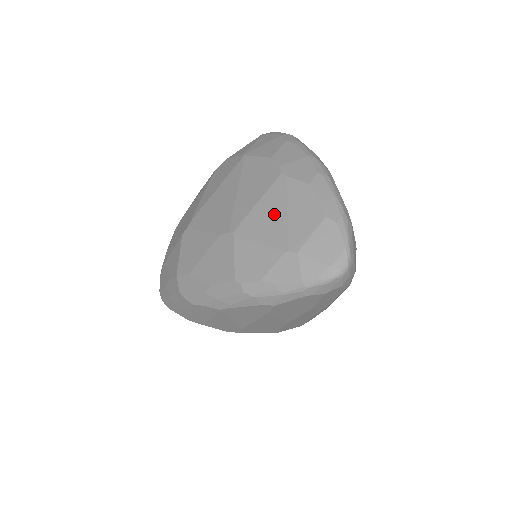
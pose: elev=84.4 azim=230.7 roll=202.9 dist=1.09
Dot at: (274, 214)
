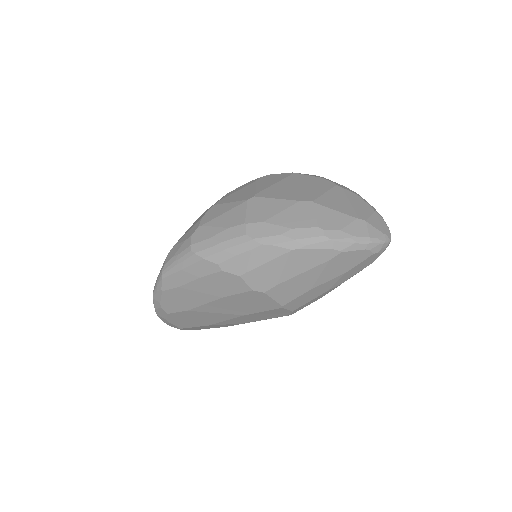
Dot at: (341, 200)
